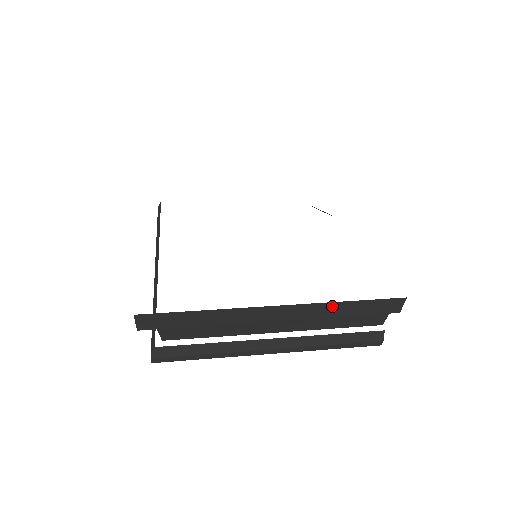
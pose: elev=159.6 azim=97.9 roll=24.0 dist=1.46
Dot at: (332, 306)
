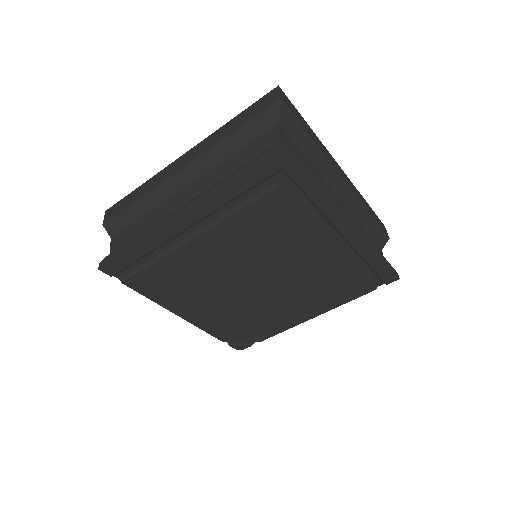
Dot at: (362, 198)
